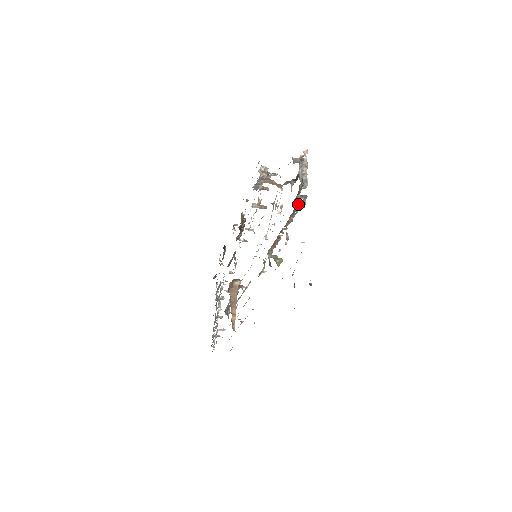
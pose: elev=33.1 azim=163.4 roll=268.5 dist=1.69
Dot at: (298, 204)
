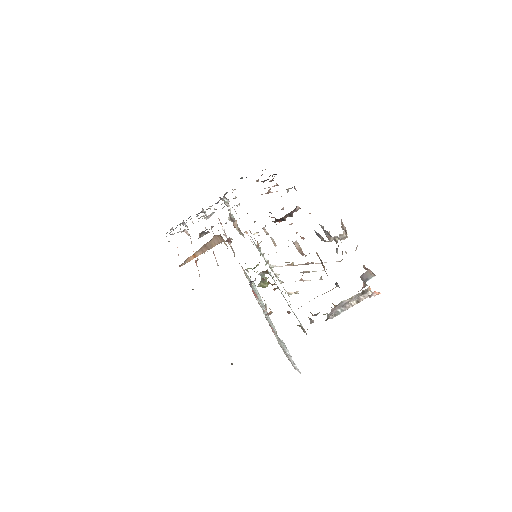
Dot at: (300, 325)
